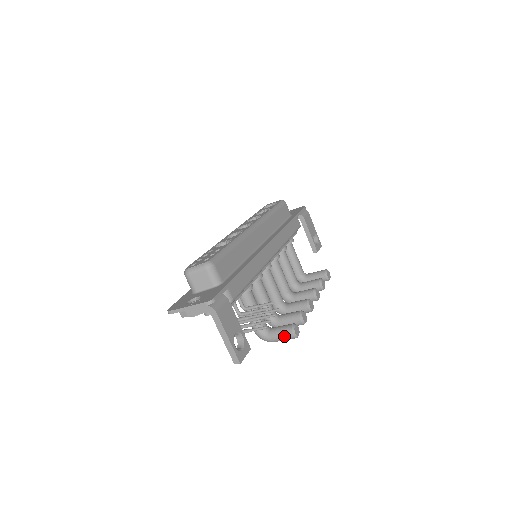
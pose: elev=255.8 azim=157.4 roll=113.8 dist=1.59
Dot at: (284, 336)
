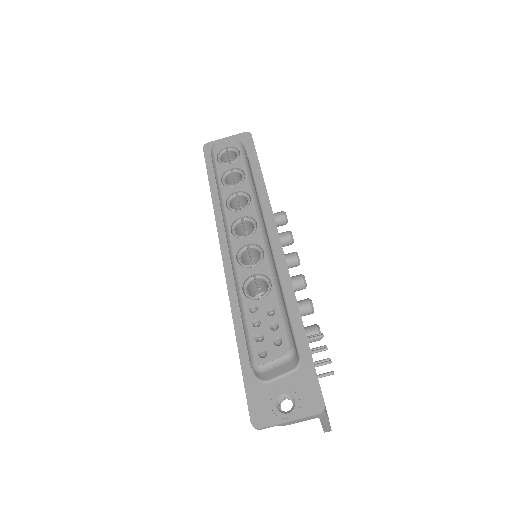
Dot at: (310, 342)
